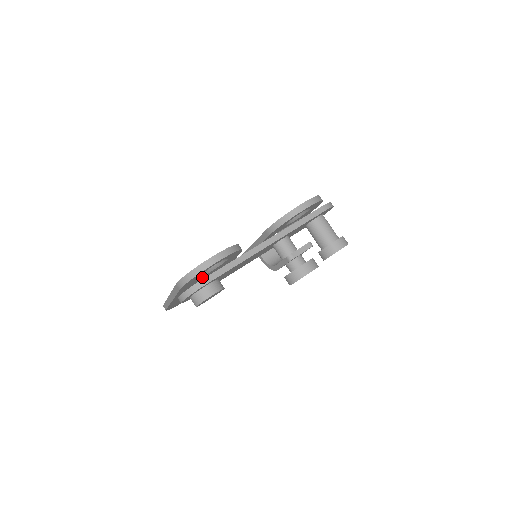
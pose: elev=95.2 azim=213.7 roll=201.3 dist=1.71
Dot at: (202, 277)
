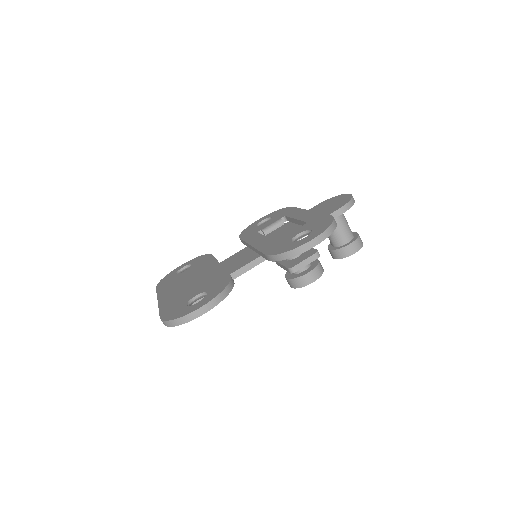
Dot at: occluded
